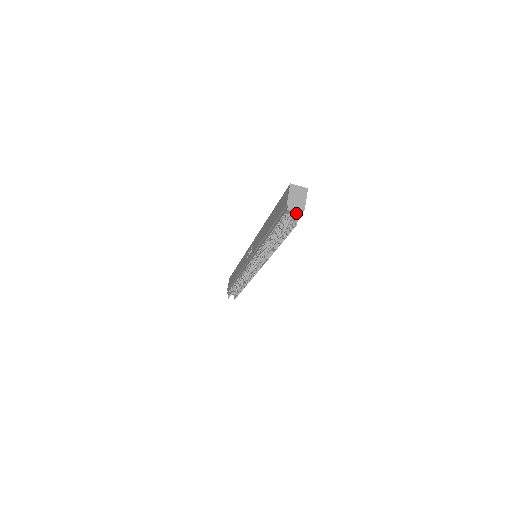
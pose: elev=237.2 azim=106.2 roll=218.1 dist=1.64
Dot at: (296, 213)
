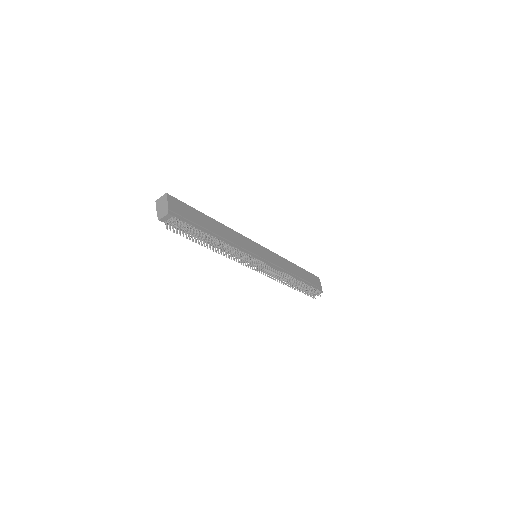
Dot at: (165, 217)
